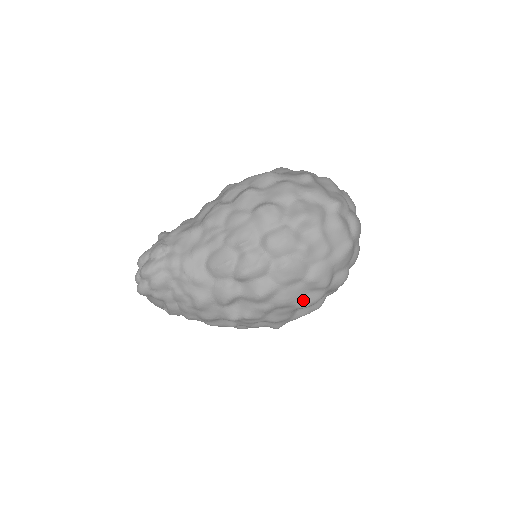
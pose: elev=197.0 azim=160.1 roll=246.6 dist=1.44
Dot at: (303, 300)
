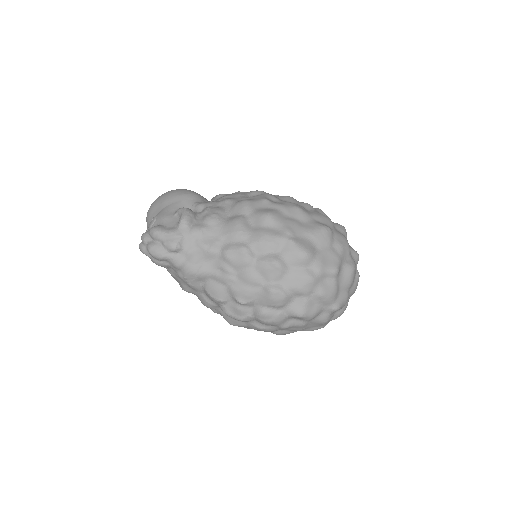
Dot at: occluded
